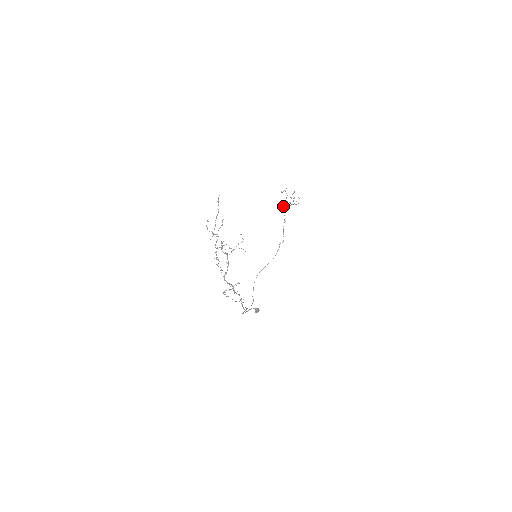
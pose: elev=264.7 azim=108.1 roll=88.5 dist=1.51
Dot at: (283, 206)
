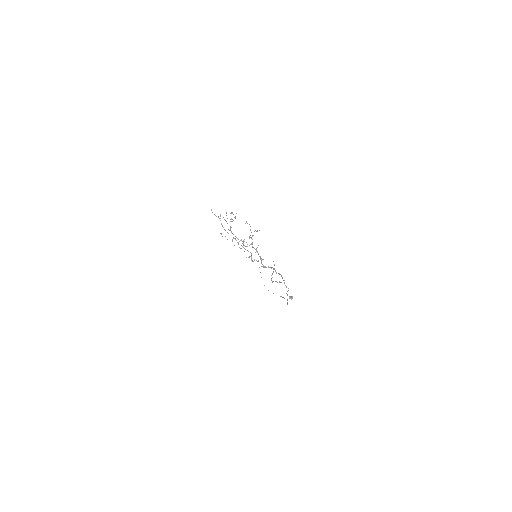
Dot at: occluded
